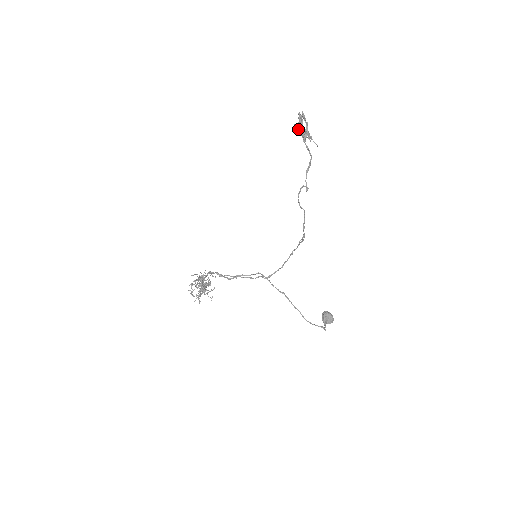
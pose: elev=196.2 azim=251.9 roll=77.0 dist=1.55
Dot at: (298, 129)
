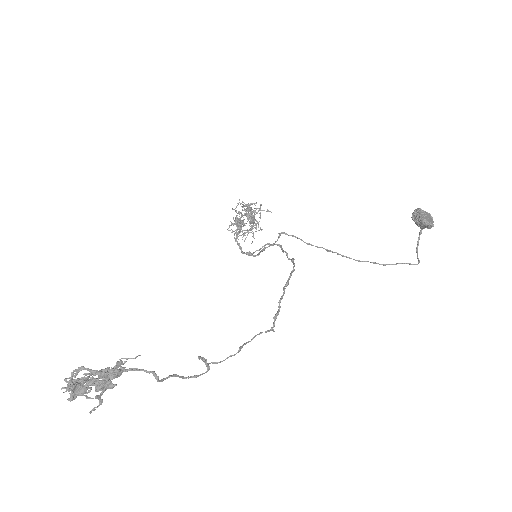
Dot at: (98, 398)
